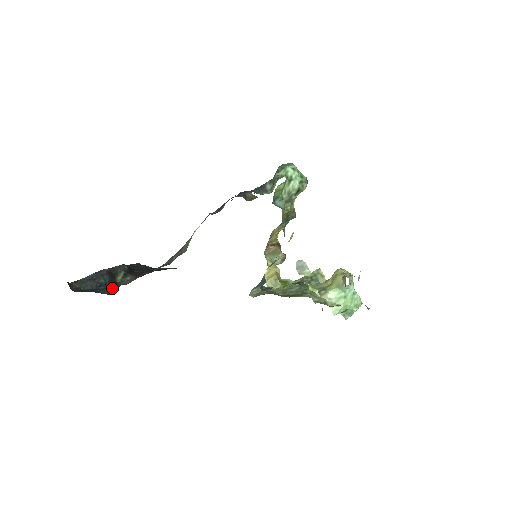
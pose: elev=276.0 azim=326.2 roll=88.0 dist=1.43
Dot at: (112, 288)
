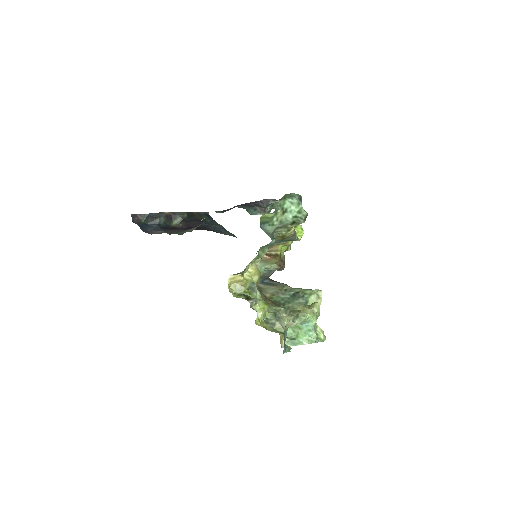
Dot at: (157, 230)
